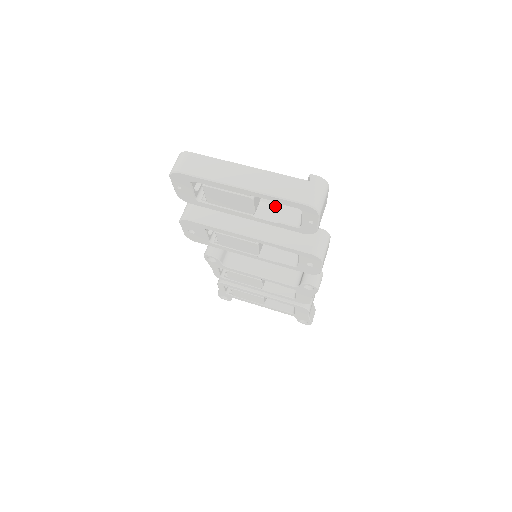
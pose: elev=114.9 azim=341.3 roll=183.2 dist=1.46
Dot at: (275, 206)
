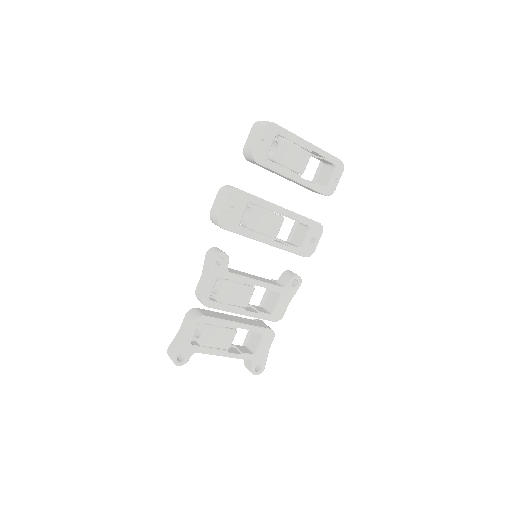
Dot at: occluded
